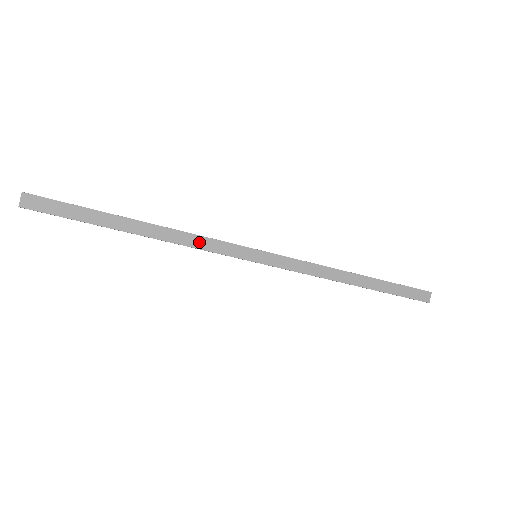
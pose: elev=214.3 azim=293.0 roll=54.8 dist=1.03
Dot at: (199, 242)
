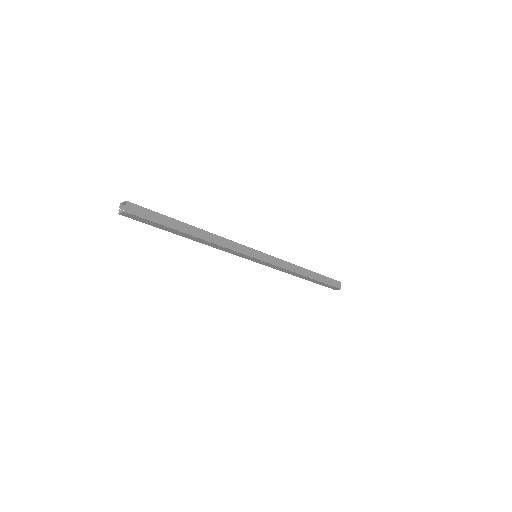
Dot at: (228, 244)
